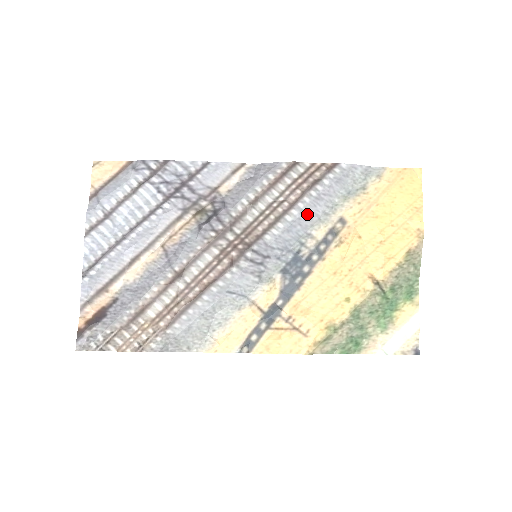
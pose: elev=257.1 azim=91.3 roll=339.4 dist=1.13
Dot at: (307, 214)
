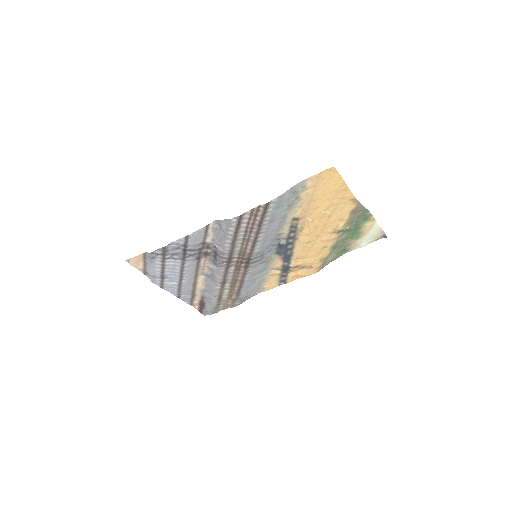
Dot at: (270, 230)
